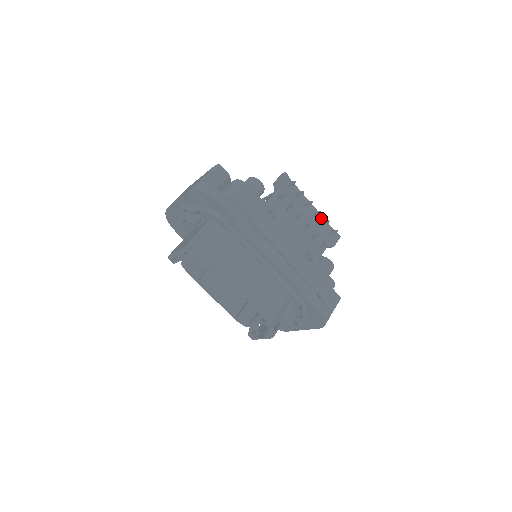
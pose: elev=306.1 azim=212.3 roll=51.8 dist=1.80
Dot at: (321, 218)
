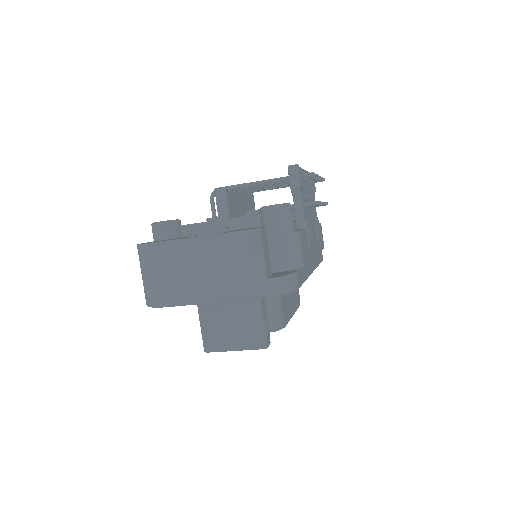
Dot at: occluded
